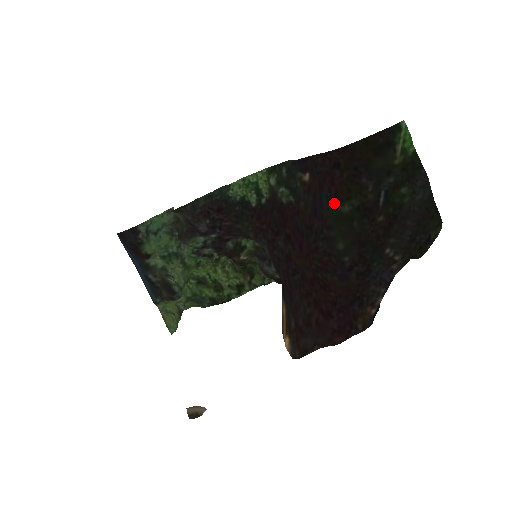
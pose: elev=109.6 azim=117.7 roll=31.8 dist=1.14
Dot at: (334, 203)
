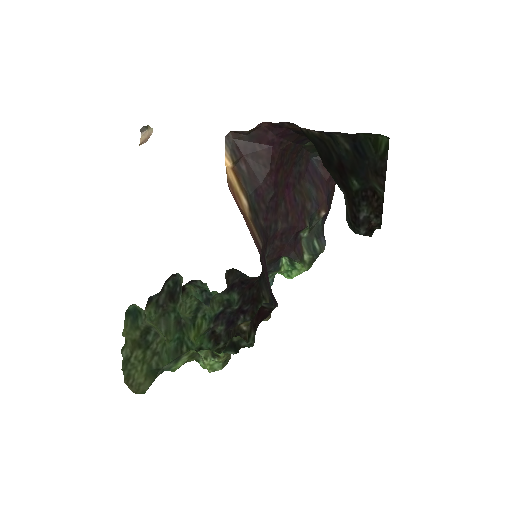
Dot at: (318, 155)
